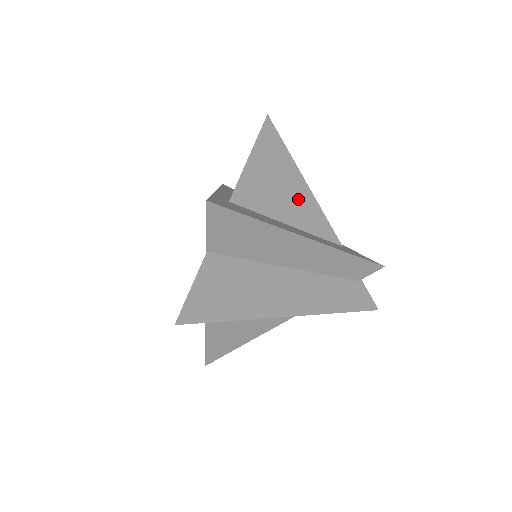
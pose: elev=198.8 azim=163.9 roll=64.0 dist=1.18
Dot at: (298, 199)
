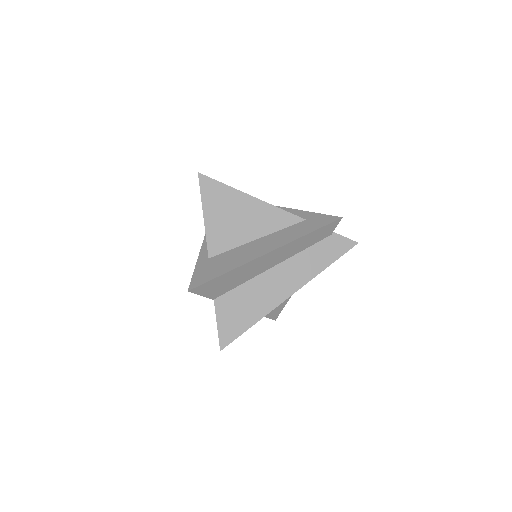
Dot at: (253, 215)
